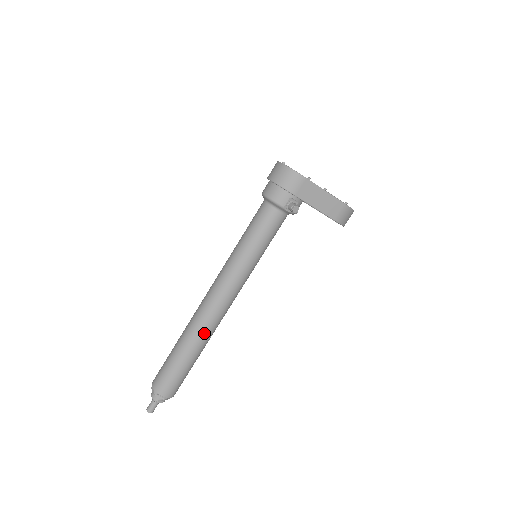
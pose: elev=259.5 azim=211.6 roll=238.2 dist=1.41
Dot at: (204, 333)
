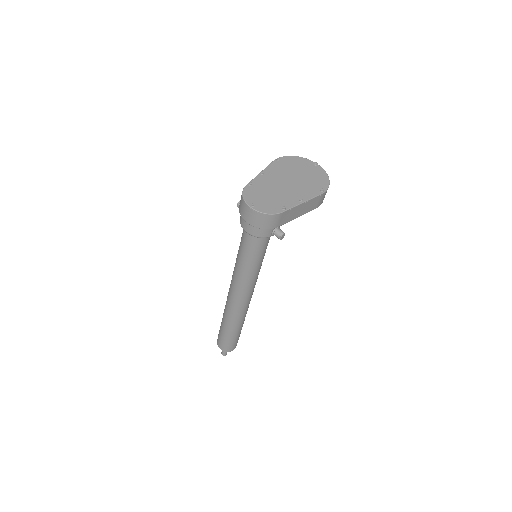
Dot at: (242, 317)
